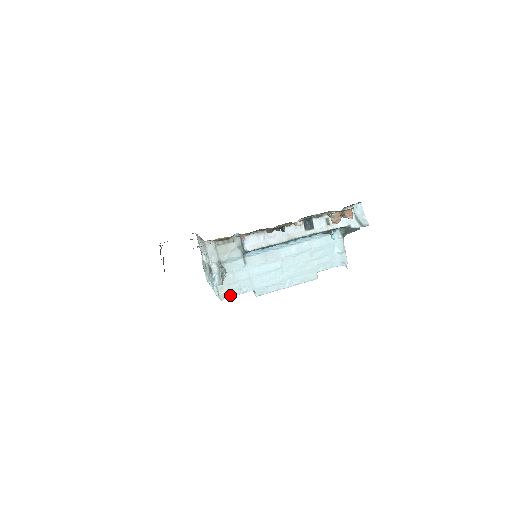
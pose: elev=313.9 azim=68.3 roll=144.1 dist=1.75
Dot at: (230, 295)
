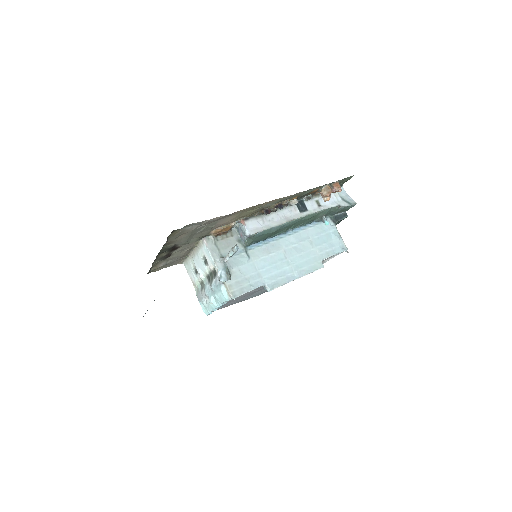
Dot at: (241, 292)
